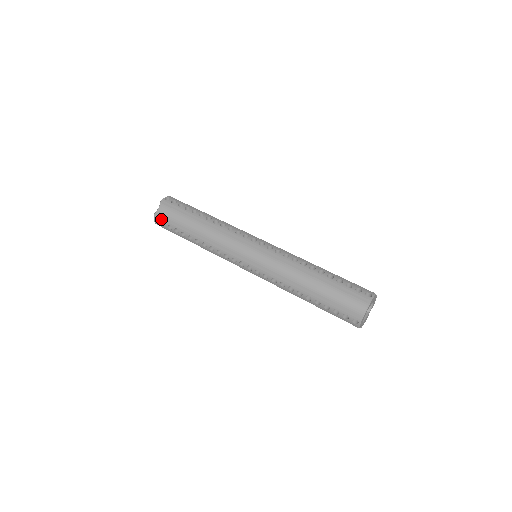
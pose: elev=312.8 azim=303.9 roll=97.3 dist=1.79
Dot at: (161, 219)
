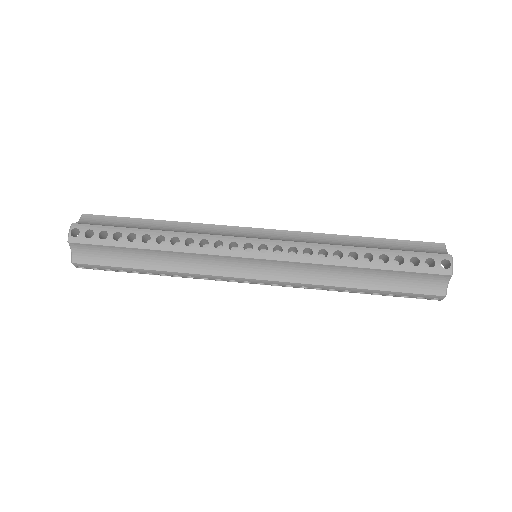
Dot at: (87, 266)
